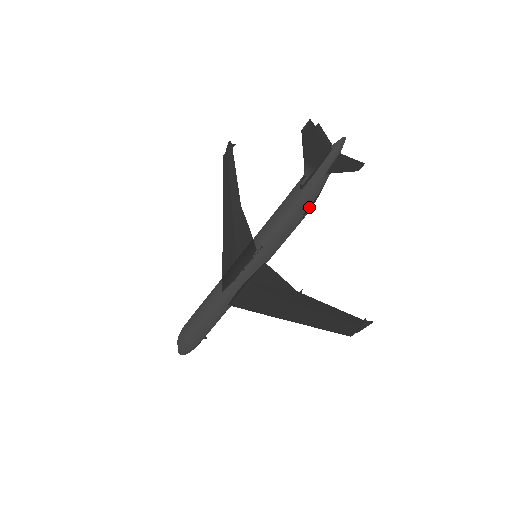
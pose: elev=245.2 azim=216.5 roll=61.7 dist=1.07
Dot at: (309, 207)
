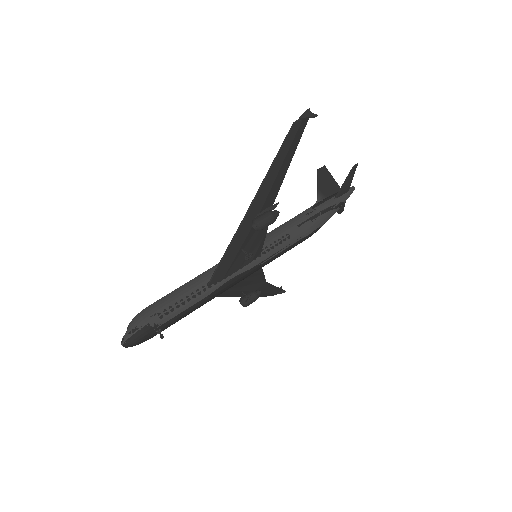
Dot at: (315, 216)
